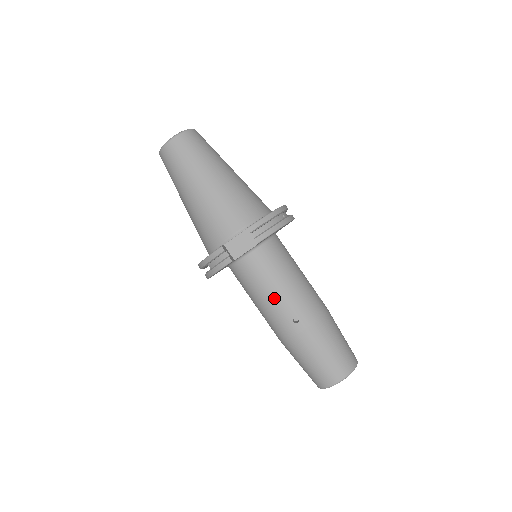
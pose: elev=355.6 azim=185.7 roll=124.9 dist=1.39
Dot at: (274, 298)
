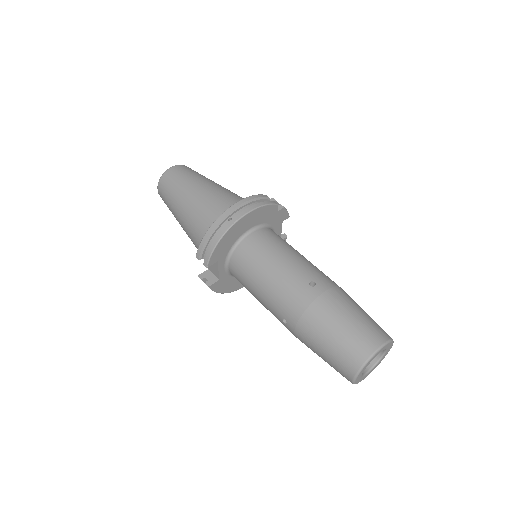
Dot at: (262, 303)
